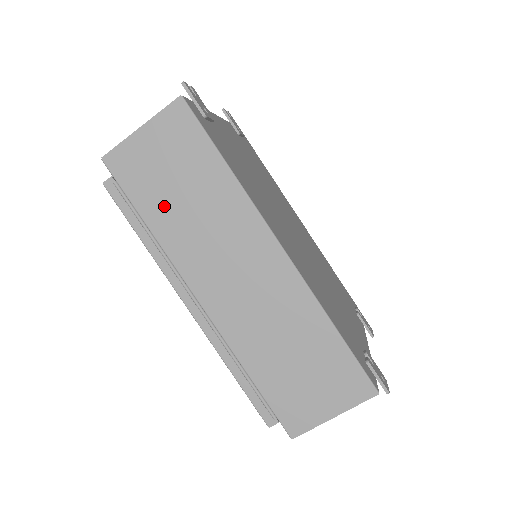
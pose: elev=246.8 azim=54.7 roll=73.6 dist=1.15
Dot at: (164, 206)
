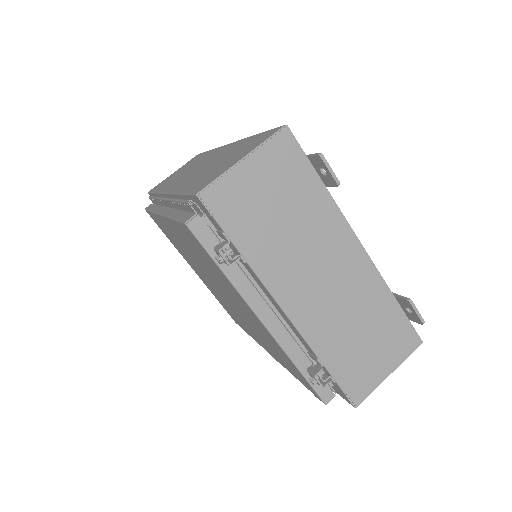
Dot at: (169, 181)
